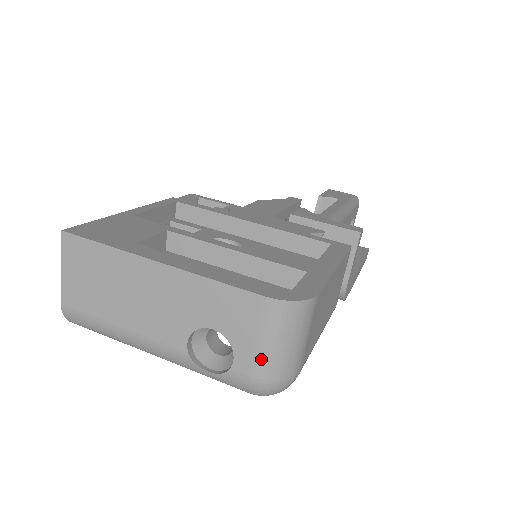
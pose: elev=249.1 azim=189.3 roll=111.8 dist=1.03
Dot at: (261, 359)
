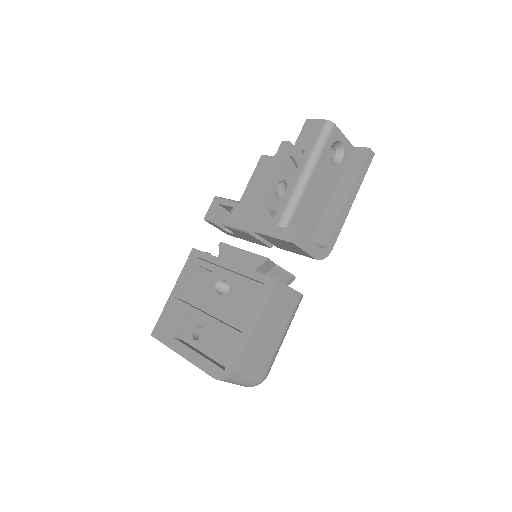
Dot at: occluded
